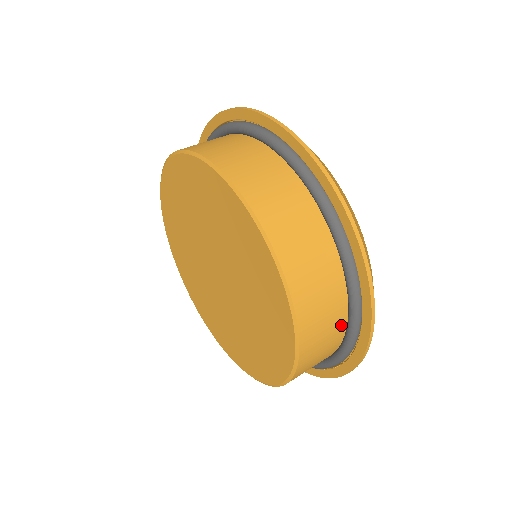
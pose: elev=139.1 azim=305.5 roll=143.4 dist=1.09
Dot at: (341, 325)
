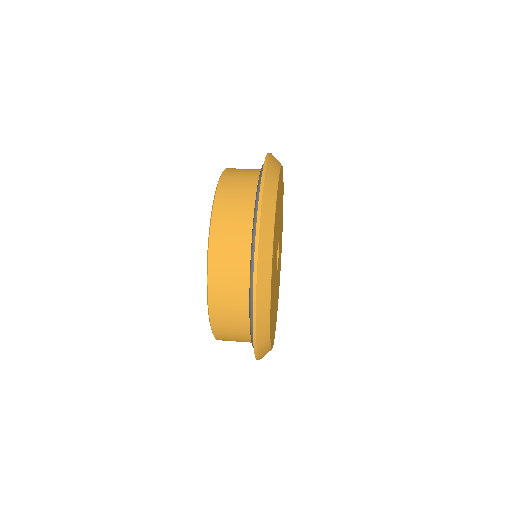
Dot at: (246, 278)
